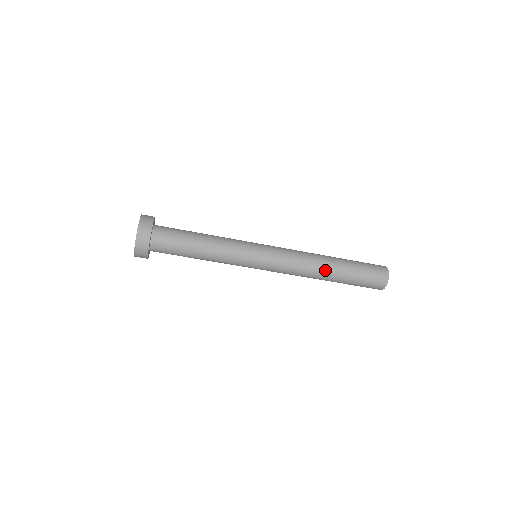
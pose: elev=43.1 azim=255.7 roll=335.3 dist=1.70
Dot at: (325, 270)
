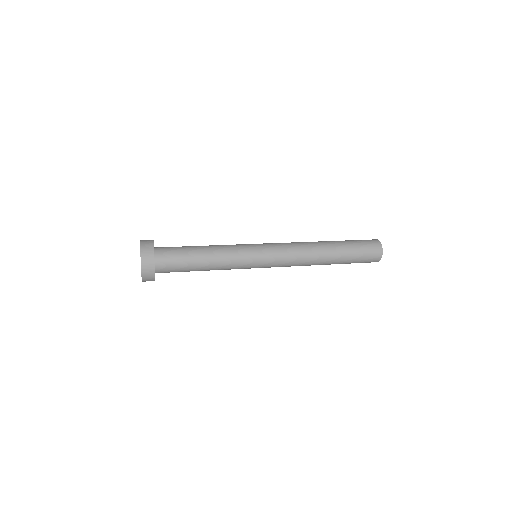
Dot at: occluded
